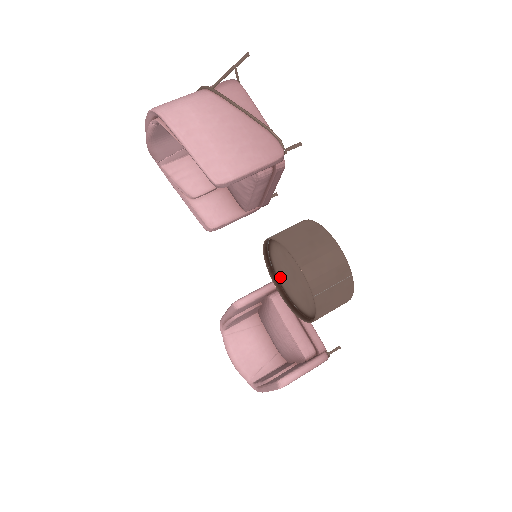
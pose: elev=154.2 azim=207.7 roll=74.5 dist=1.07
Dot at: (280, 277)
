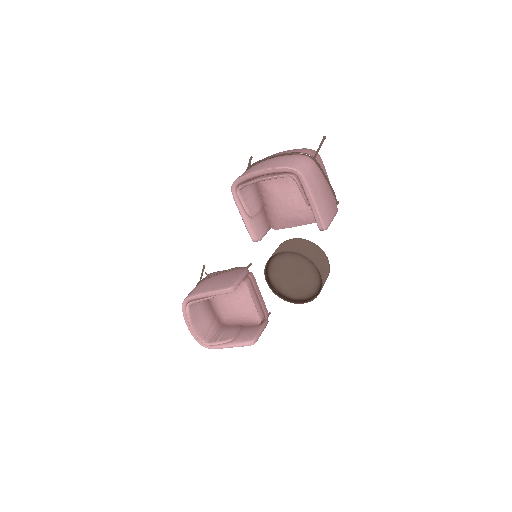
Dot at: (273, 272)
